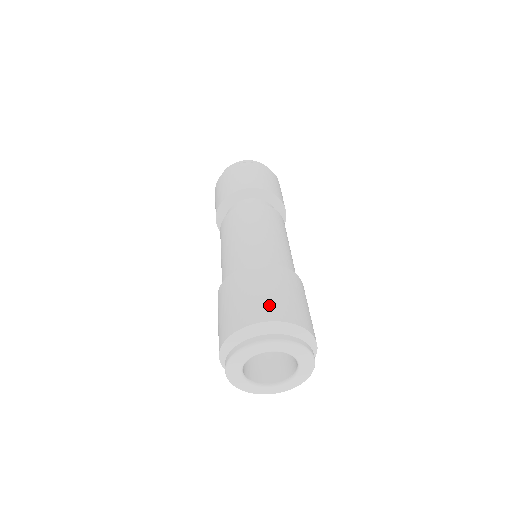
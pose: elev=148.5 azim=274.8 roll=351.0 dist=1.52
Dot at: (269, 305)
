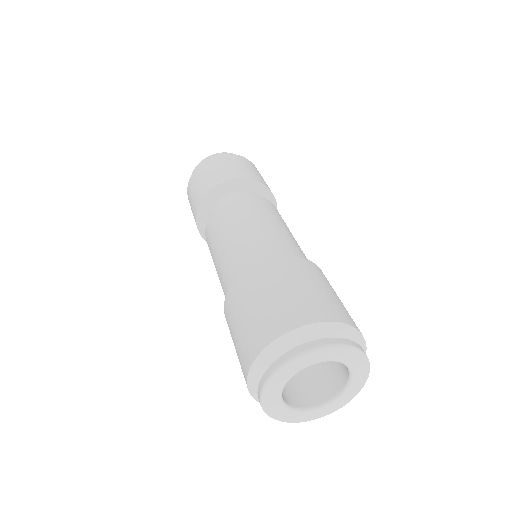
Dot at: (320, 303)
